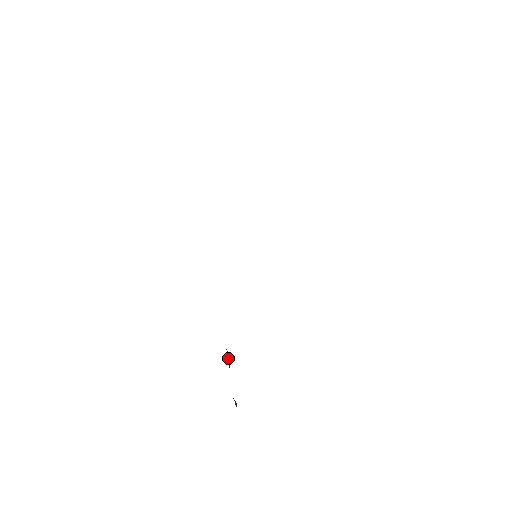
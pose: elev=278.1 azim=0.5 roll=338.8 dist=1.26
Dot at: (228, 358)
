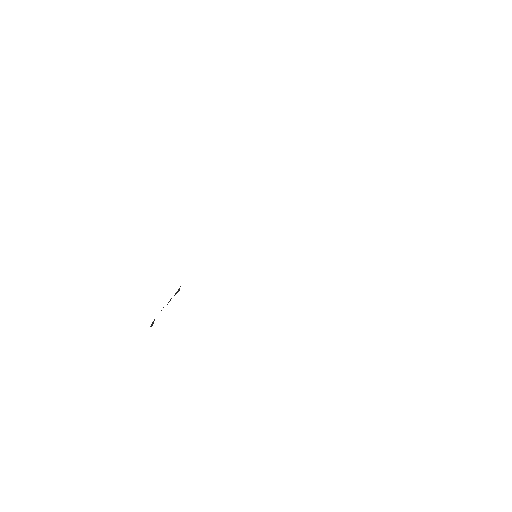
Dot at: (174, 295)
